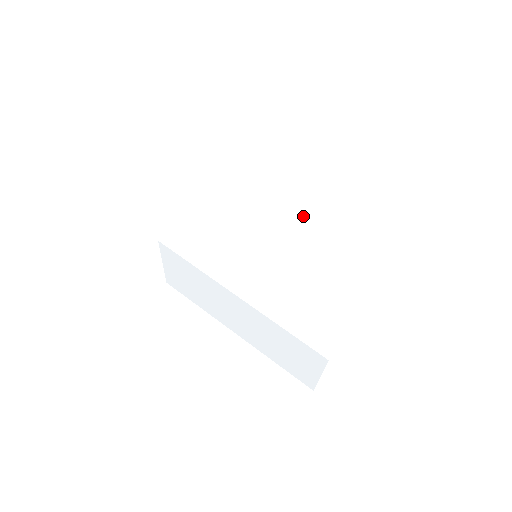
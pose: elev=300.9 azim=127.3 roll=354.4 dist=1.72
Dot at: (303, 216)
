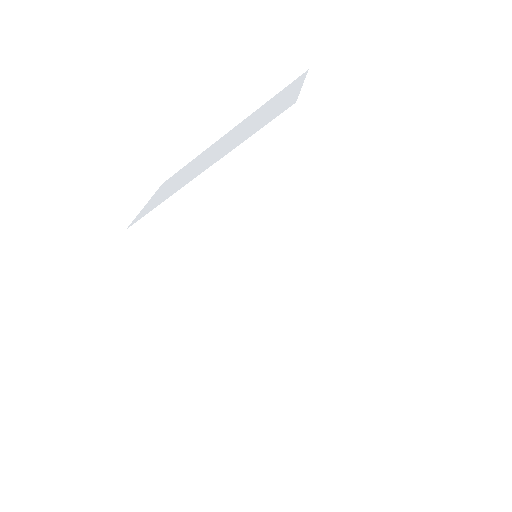
Dot at: (332, 247)
